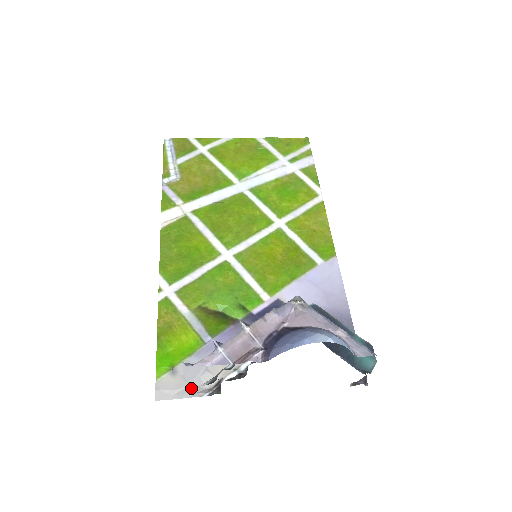
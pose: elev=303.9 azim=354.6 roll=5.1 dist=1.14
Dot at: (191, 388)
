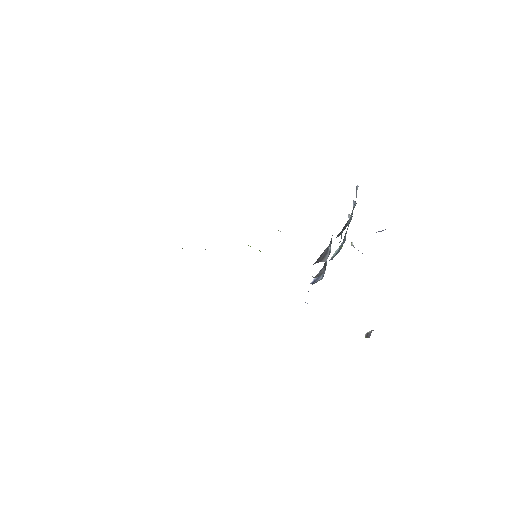
Dot at: occluded
